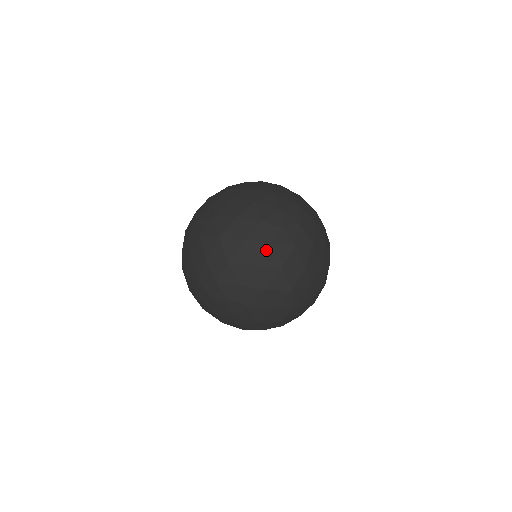
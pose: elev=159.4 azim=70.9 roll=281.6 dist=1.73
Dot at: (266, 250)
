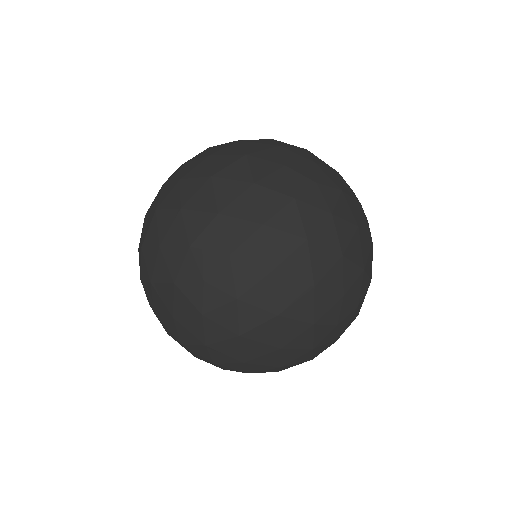
Dot at: occluded
